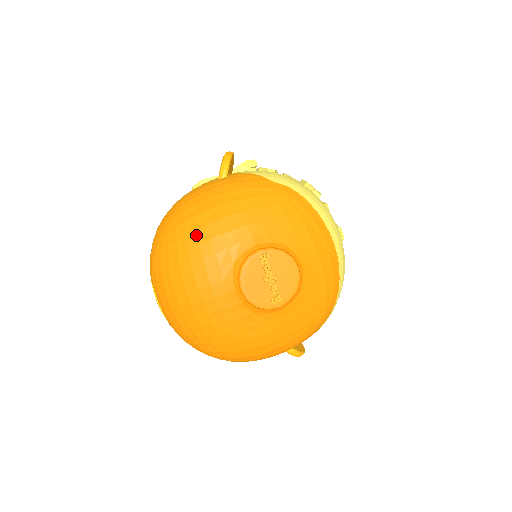
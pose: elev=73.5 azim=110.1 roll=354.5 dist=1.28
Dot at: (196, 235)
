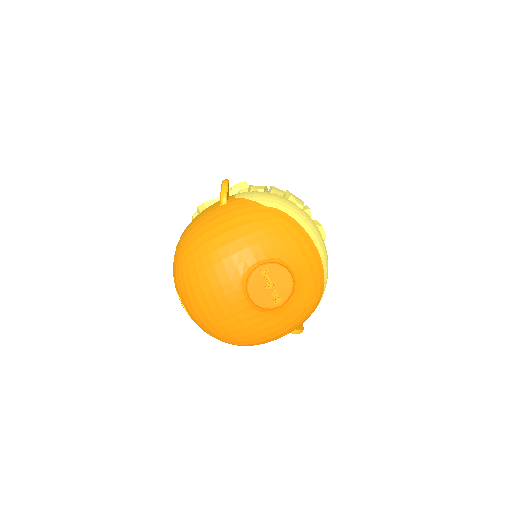
Dot at: (210, 258)
